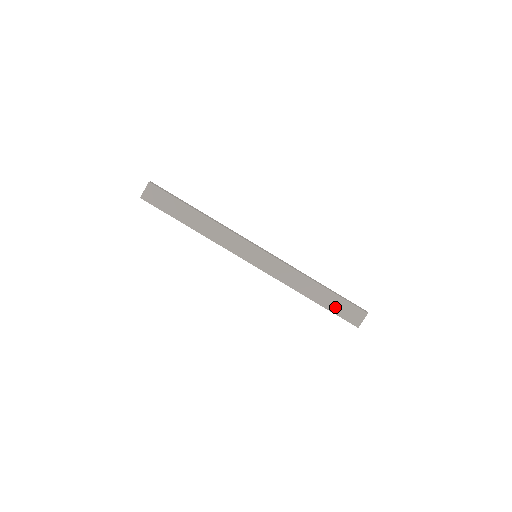
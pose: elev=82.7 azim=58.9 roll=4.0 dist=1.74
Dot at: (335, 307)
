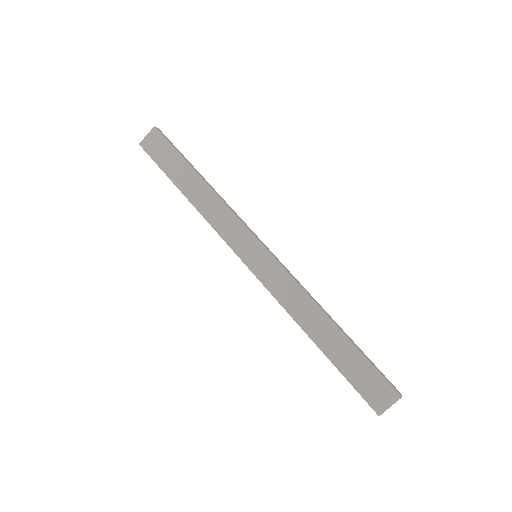
Dot at: (350, 368)
